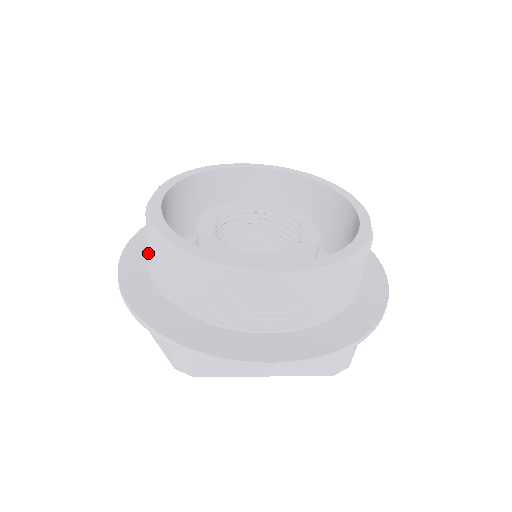
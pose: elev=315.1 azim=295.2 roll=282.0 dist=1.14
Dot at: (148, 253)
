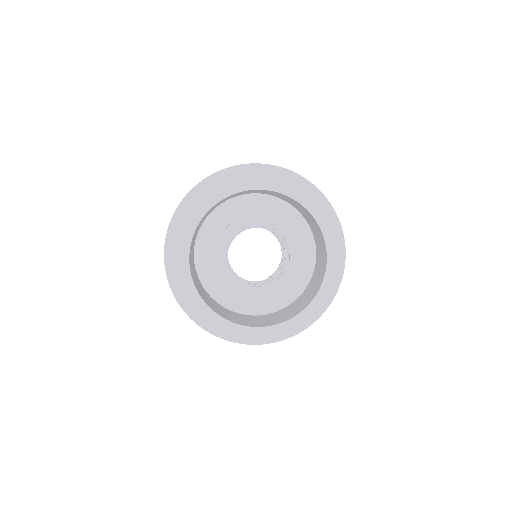
Dot at: occluded
